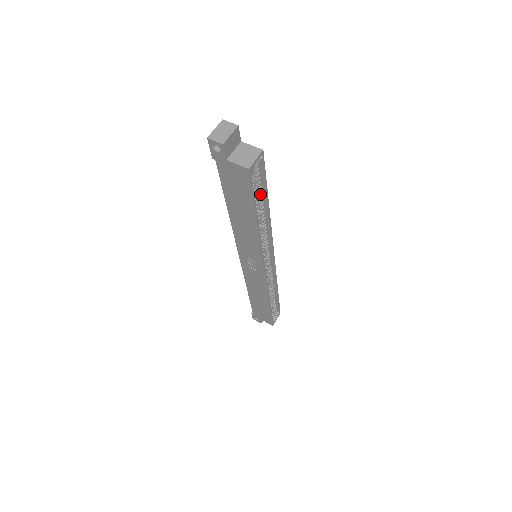
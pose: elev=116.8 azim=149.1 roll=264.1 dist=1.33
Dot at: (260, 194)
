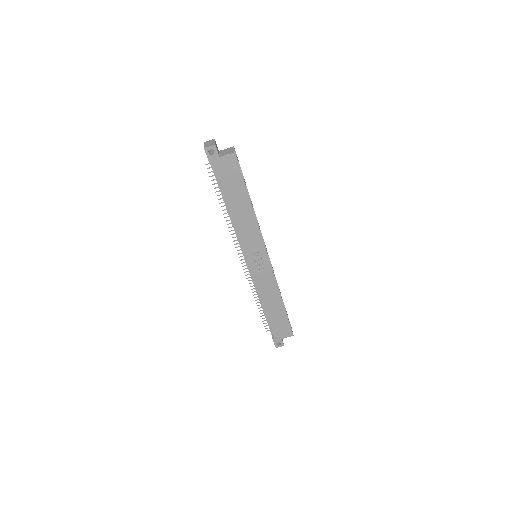
Dot at: occluded
